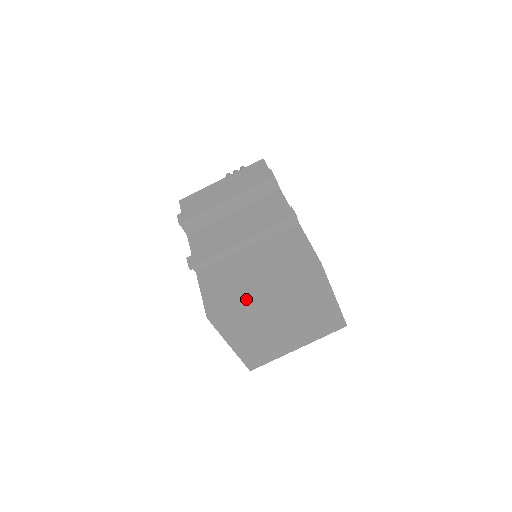
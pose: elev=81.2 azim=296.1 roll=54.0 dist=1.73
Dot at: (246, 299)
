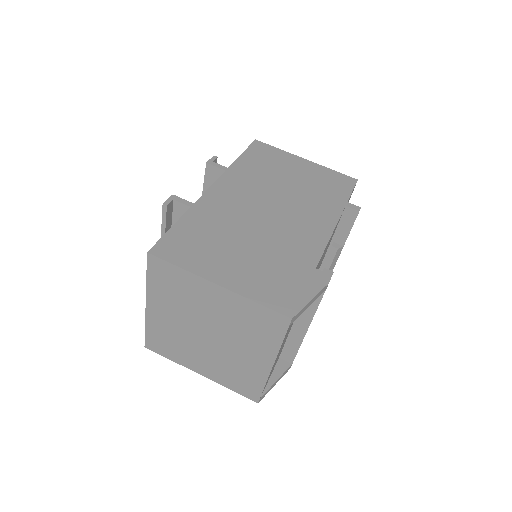
Dot at: (146, 319)
